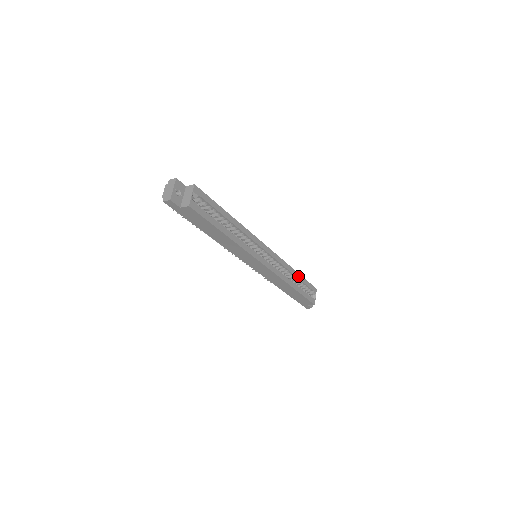
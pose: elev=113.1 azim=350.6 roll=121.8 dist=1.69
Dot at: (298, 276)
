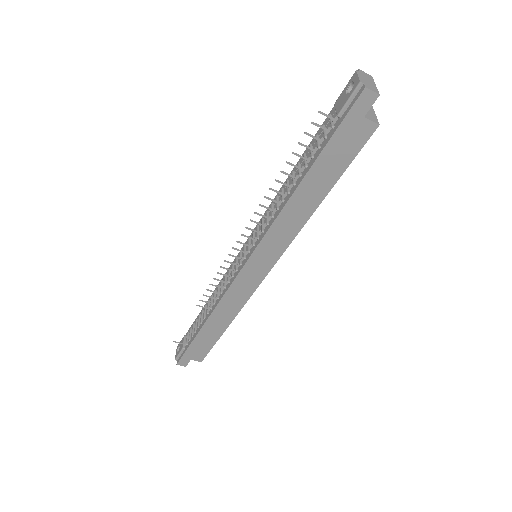
Dot at: occluded
